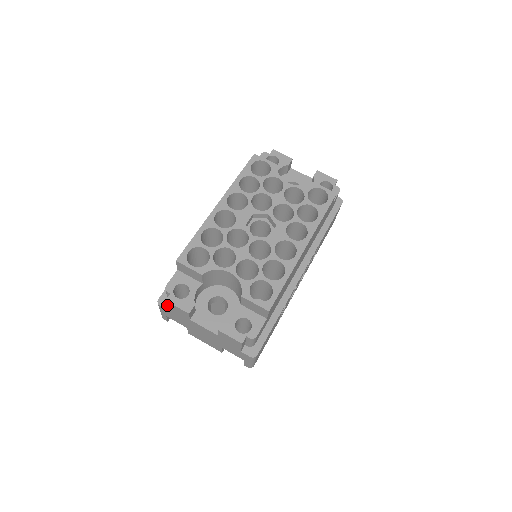
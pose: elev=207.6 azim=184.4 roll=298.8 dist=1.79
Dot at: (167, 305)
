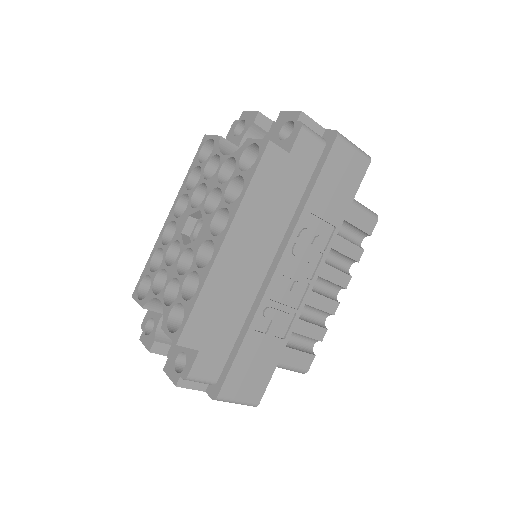
Dot at: occluded
